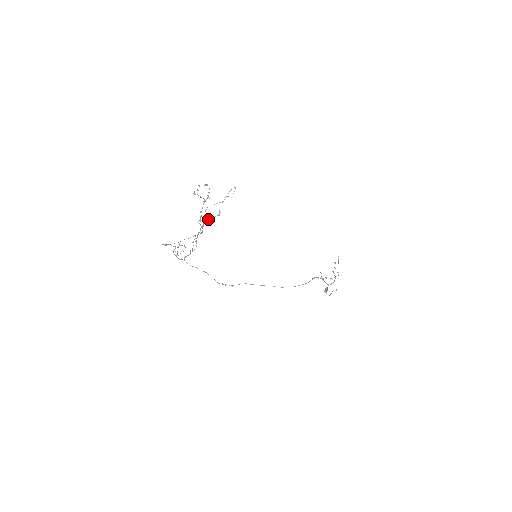
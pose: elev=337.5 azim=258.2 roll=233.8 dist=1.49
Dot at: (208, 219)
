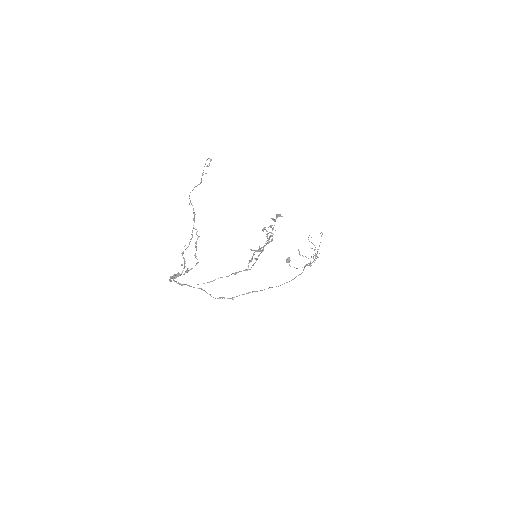
Dot at: (259, 251)
